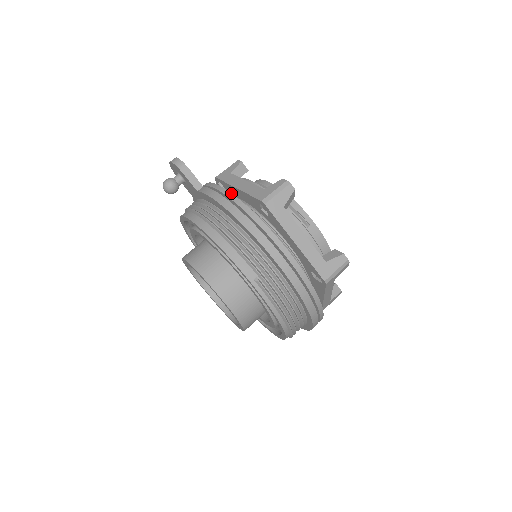
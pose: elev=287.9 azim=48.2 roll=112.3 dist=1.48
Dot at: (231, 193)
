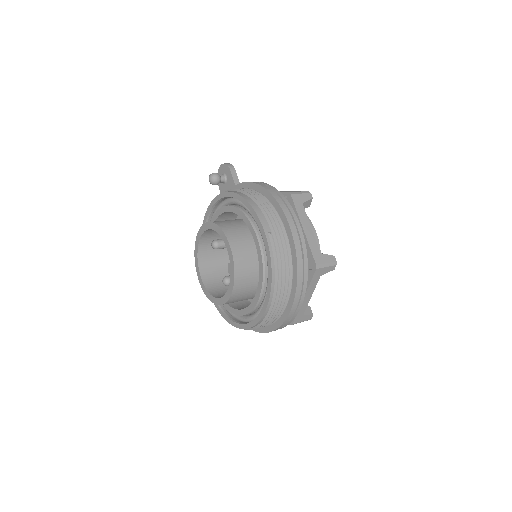
Dot at: occluded
